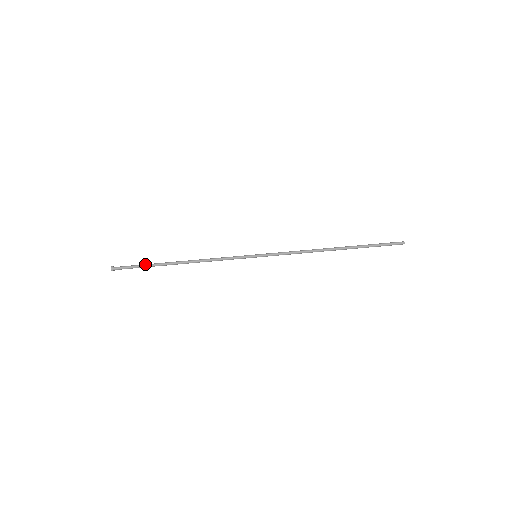
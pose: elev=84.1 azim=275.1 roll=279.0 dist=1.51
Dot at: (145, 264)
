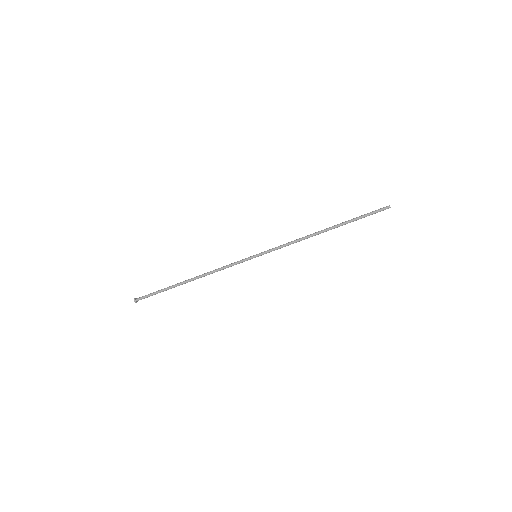
Dot at: (162, 289)
